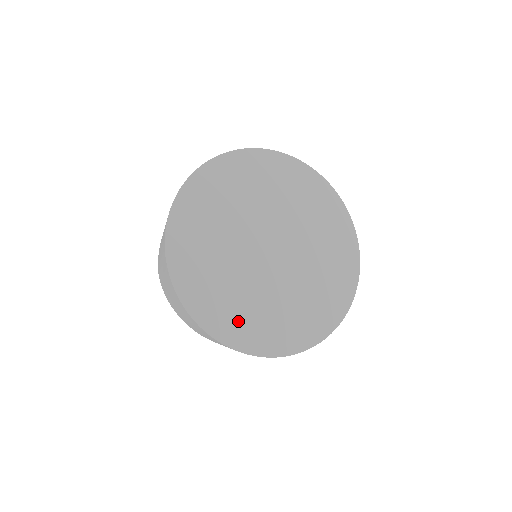
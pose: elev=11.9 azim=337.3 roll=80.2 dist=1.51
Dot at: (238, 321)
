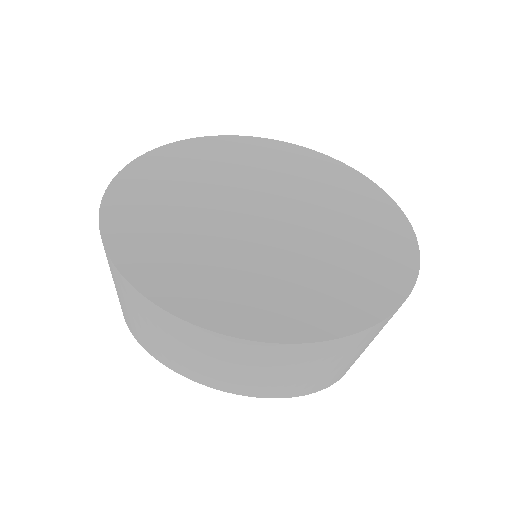
Dot at: (154, 246)
